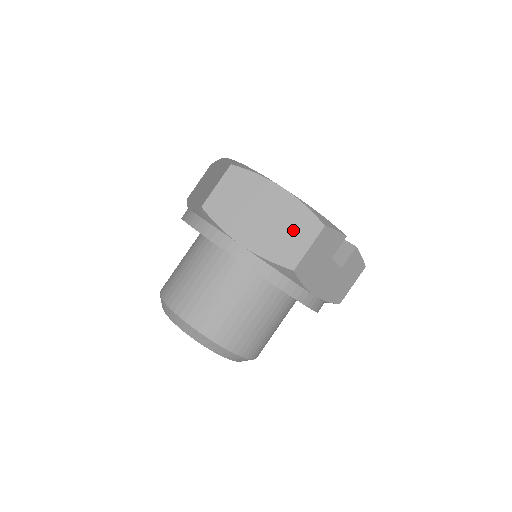
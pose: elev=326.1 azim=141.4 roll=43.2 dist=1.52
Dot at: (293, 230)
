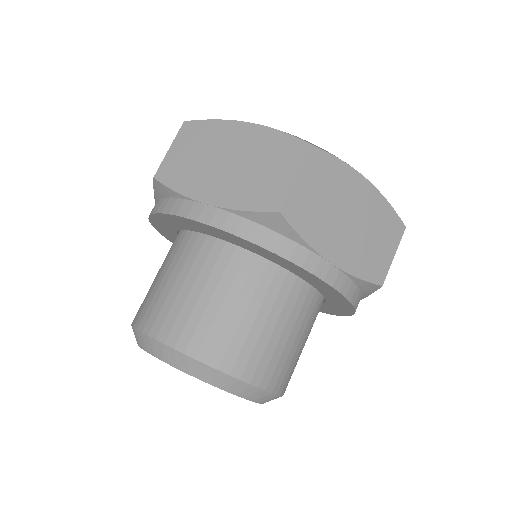
Dot at: (380, 236)
